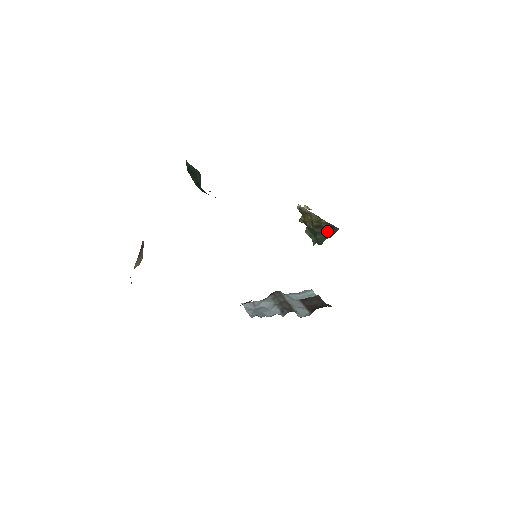
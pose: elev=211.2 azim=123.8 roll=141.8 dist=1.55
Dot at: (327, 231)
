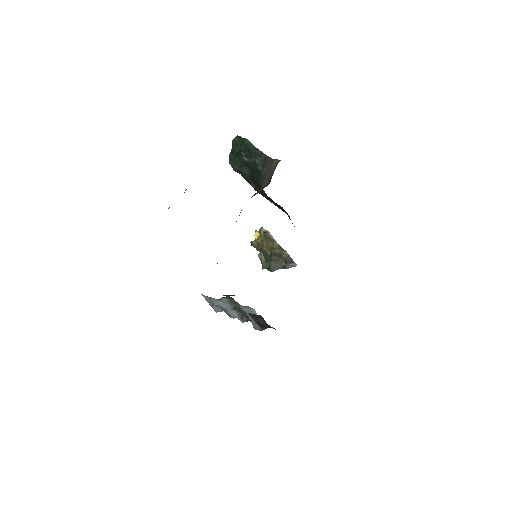
Dot at: (284, 263)
